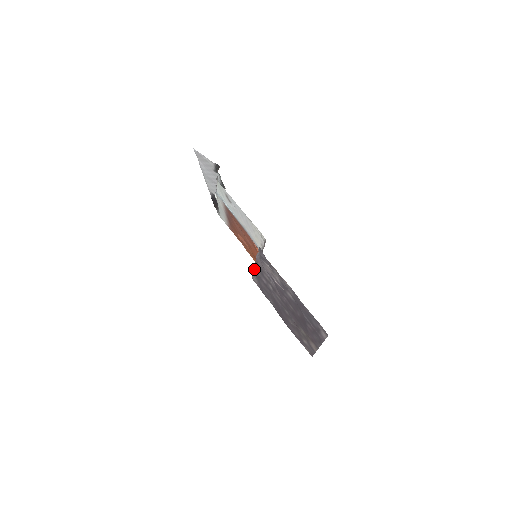
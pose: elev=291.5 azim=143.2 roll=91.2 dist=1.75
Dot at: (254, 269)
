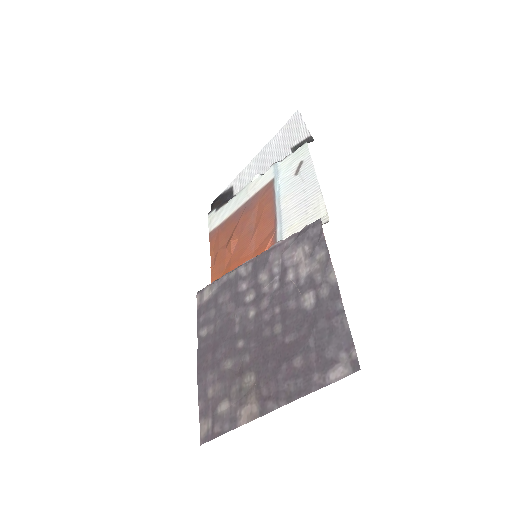
Dot at: (236, 269)
